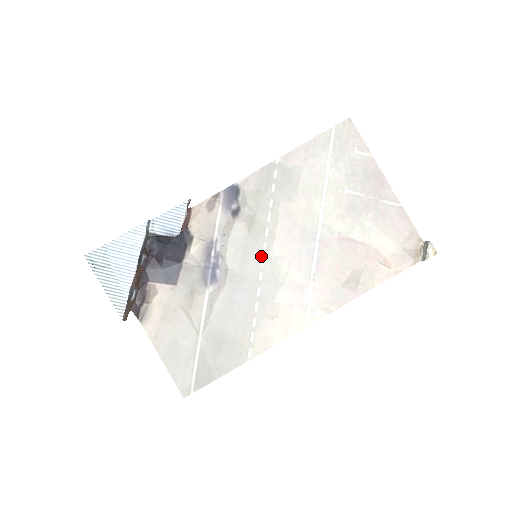
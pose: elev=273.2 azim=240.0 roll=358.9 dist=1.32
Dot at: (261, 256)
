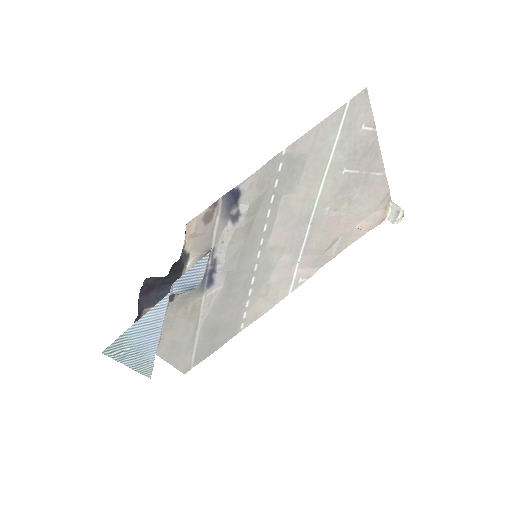
Dot at: (258, 251)
